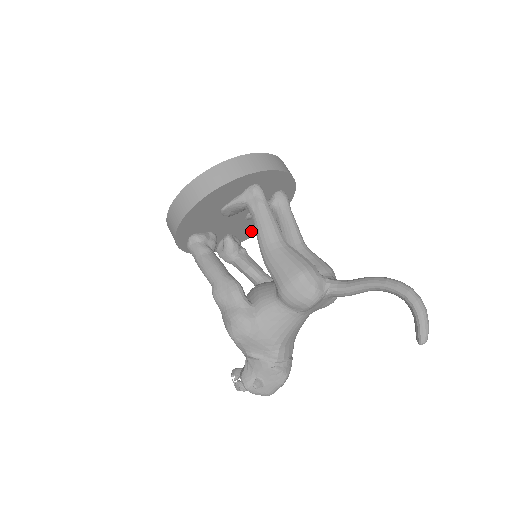
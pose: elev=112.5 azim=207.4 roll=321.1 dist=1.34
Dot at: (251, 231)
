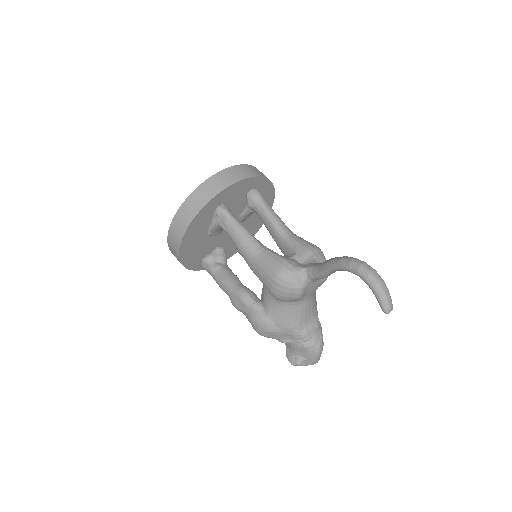
Dot at: (258, 221)
